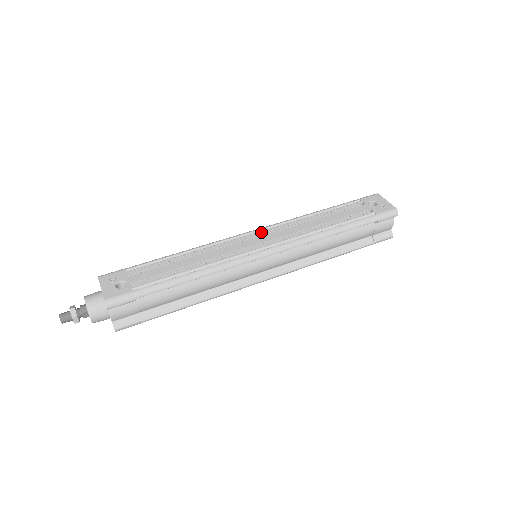
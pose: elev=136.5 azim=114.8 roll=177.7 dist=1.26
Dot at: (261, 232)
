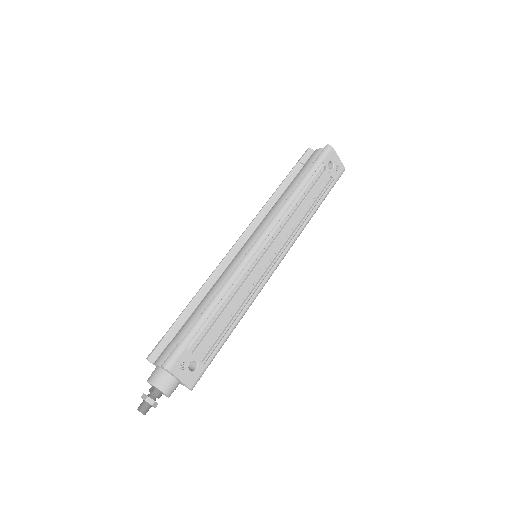
Dot at: (268, 242)
